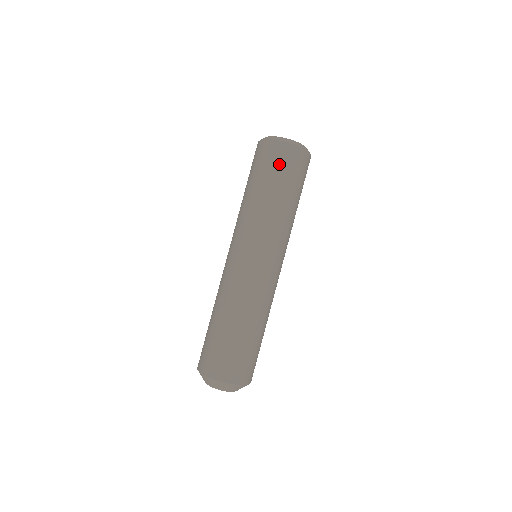
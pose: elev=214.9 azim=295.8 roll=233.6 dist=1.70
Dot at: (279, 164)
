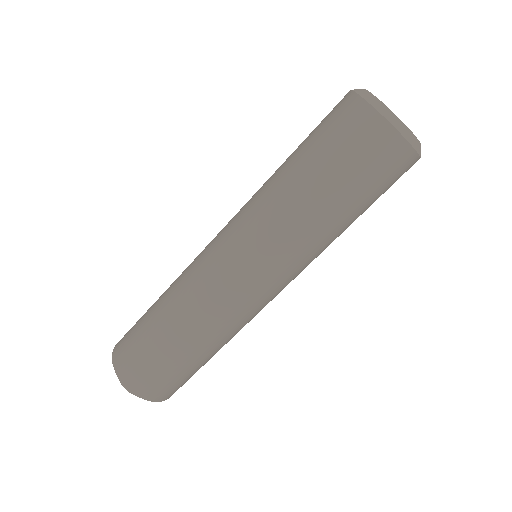
Dot at: (387, 183)
